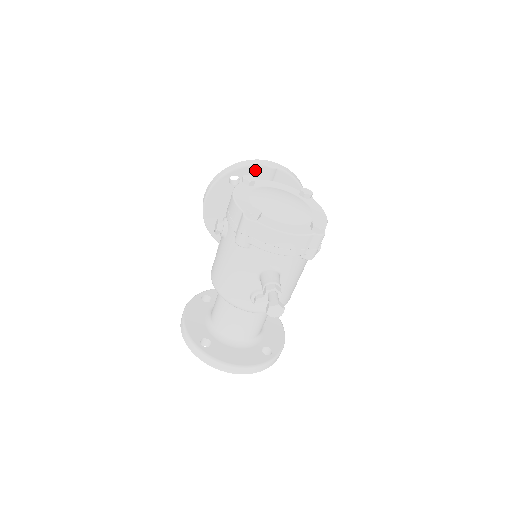
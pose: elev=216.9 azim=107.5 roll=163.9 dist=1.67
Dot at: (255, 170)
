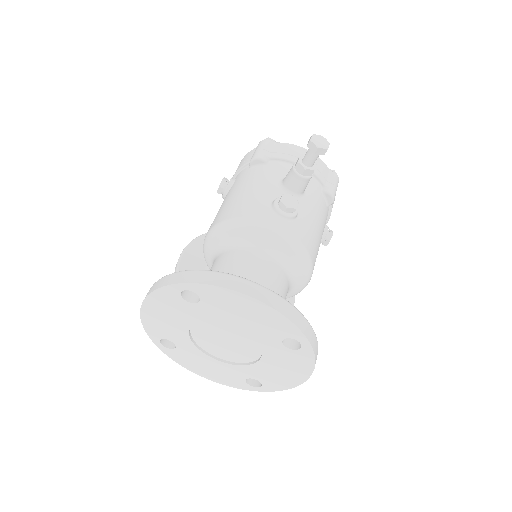
Dot at: occluded
